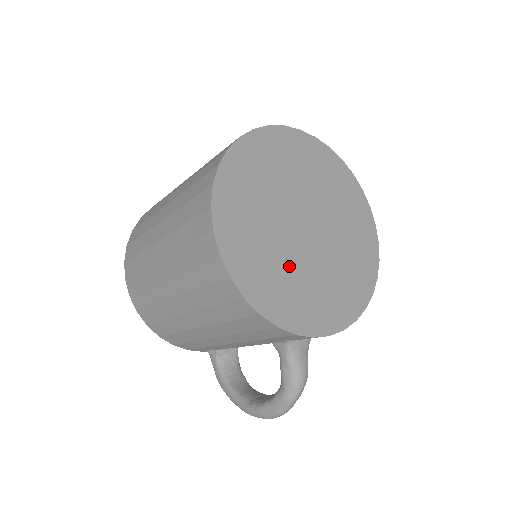
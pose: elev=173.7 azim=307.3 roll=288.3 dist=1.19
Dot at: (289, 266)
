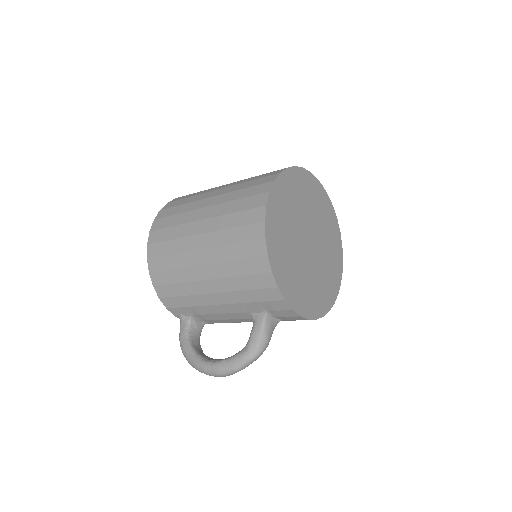
Dot at: (294, 257)
